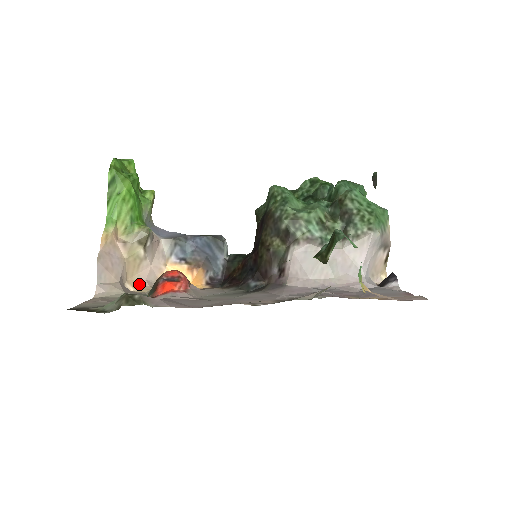
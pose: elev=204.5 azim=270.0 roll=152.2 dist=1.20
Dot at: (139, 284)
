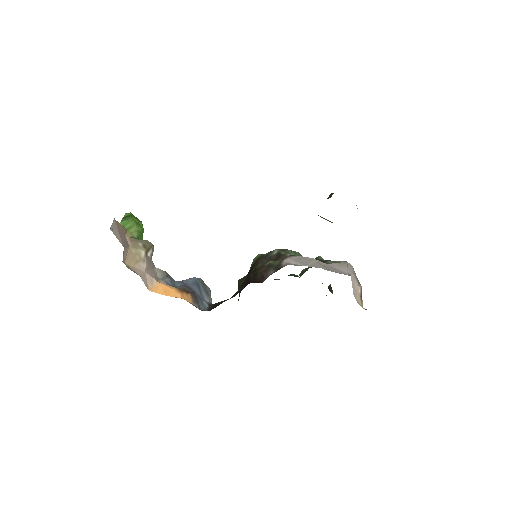
Dot at: (134, 272)
